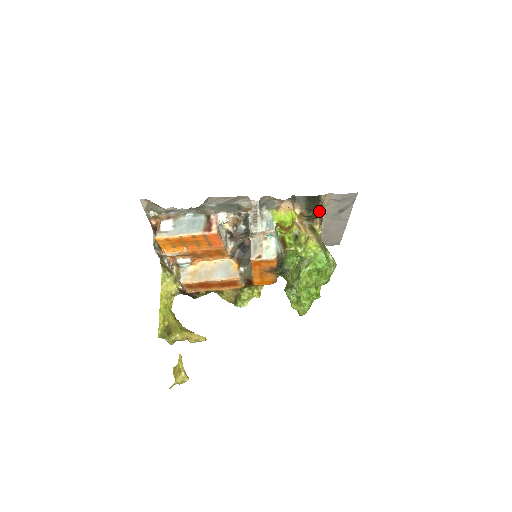
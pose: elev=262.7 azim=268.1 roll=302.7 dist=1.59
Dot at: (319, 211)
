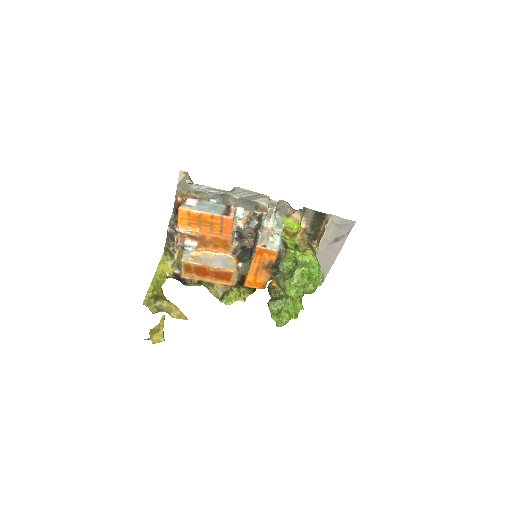
Dot at: (320, 232)
